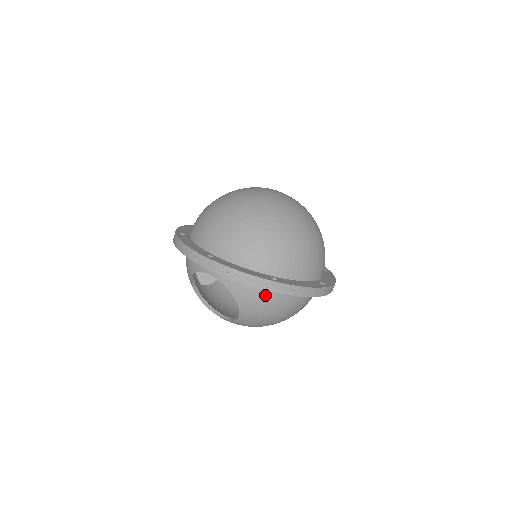
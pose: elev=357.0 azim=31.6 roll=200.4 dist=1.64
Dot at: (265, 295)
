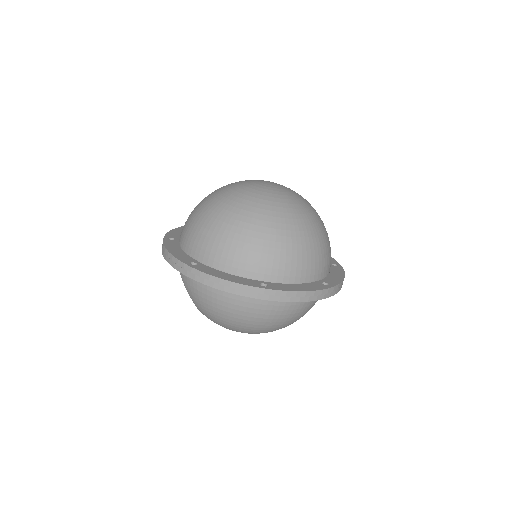
Dot at: (198, 283)
